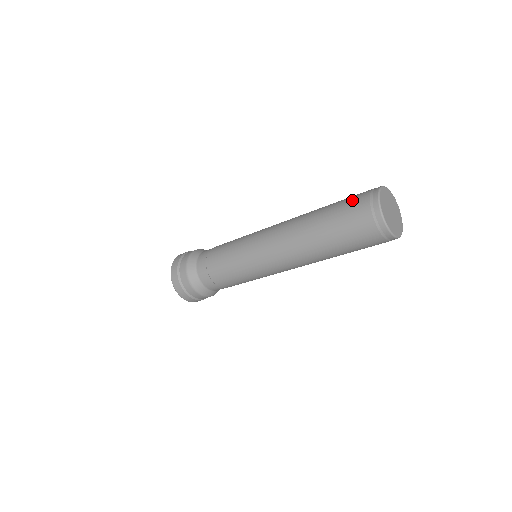
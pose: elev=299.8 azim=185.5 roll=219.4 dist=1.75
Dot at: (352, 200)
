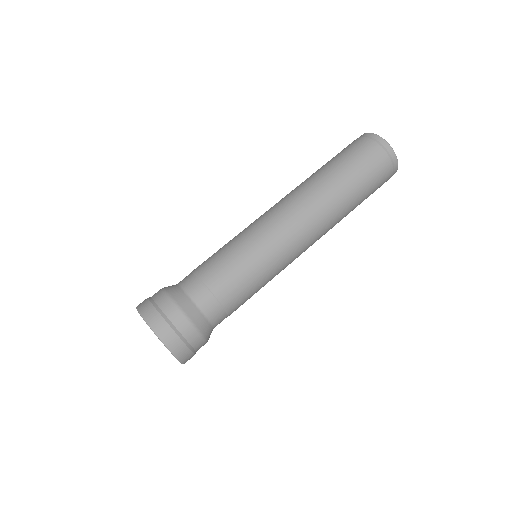
Dot at: (368, 157)
